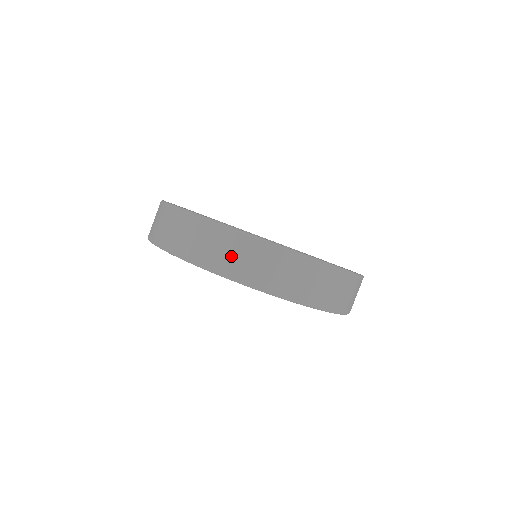
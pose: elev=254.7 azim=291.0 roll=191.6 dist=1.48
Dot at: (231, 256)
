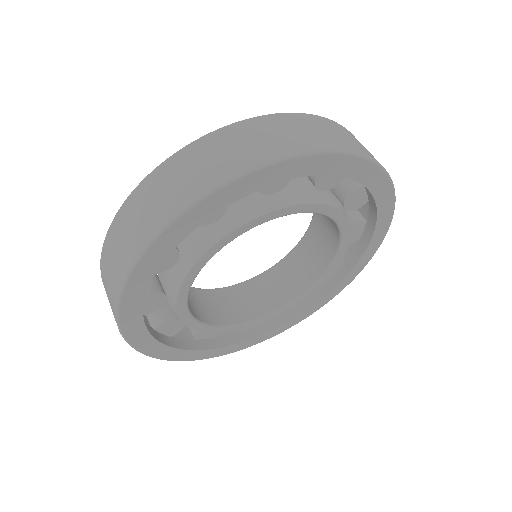
Dot at: (144, 215)
